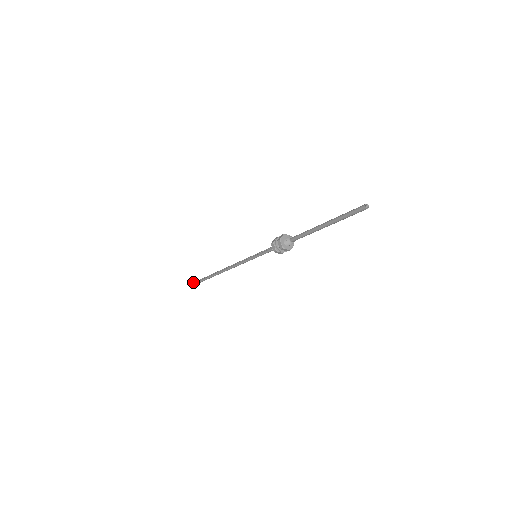
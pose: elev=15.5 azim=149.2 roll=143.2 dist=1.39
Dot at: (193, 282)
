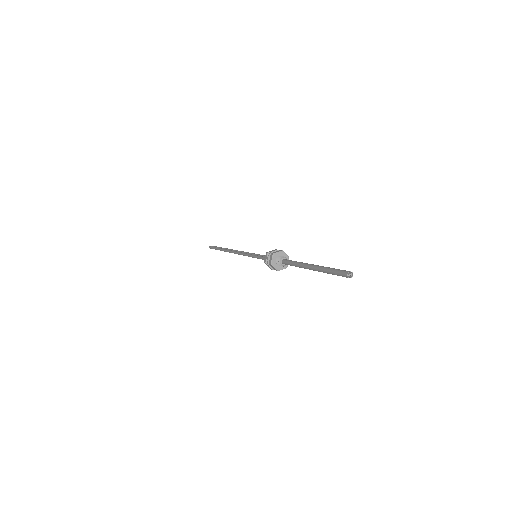
Dot at: occluded
